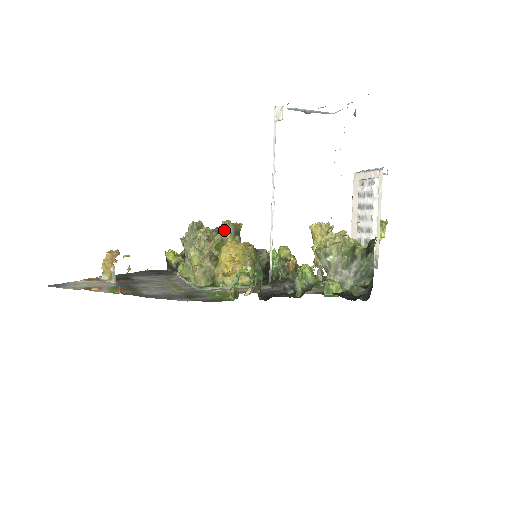
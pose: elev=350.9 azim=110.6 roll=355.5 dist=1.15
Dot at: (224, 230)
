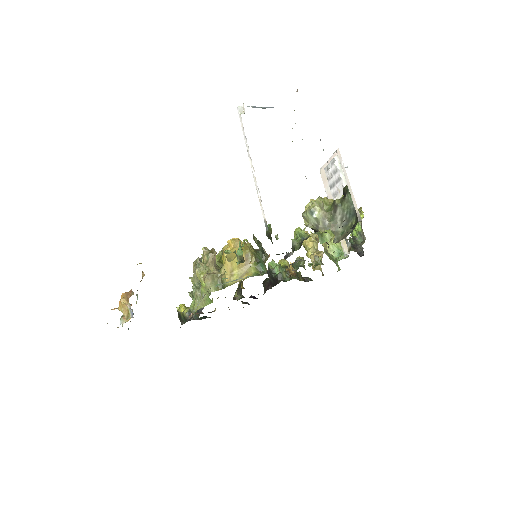
Dot at: occluded
